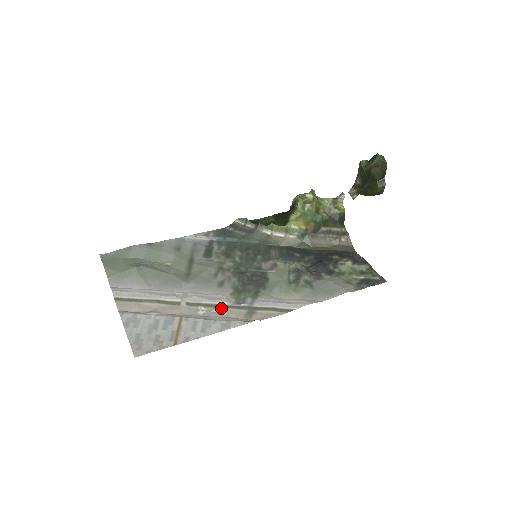
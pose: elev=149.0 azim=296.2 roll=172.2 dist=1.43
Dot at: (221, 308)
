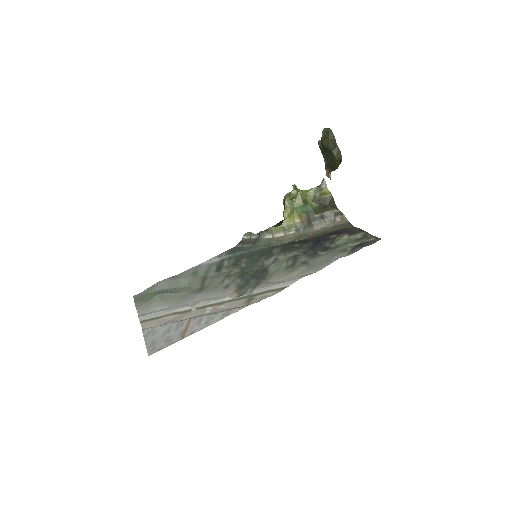
Dot at: (225, 303)
